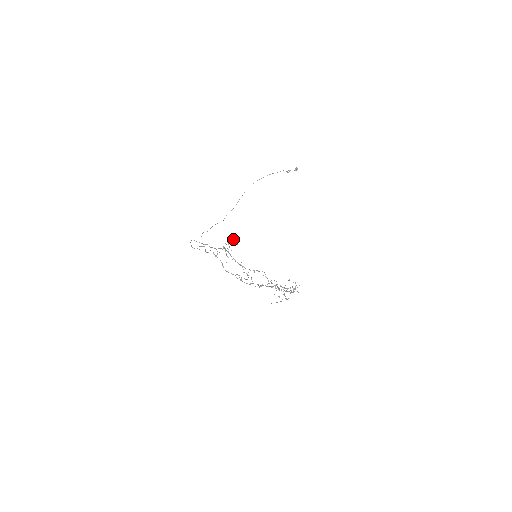
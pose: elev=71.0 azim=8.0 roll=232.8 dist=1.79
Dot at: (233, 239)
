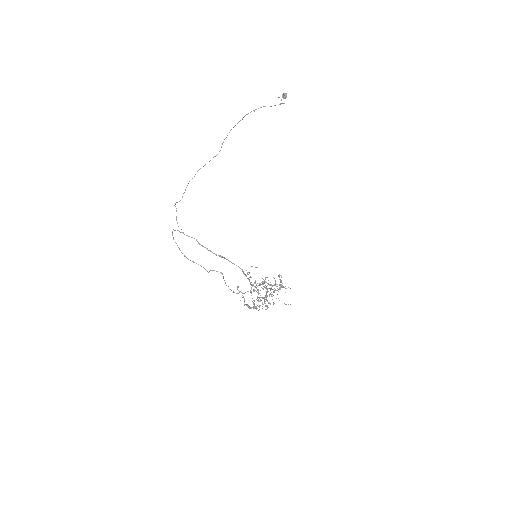
Dot at: (290, 288)
